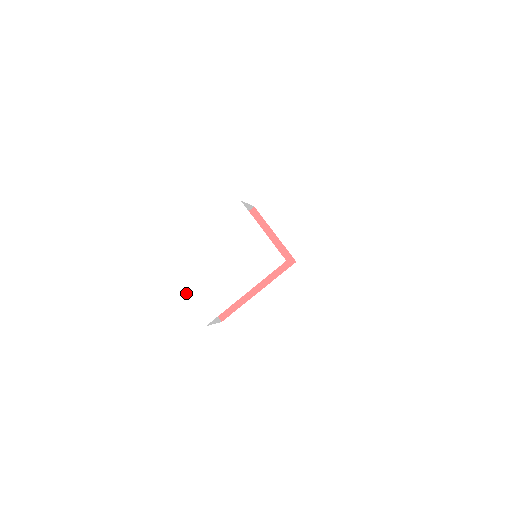
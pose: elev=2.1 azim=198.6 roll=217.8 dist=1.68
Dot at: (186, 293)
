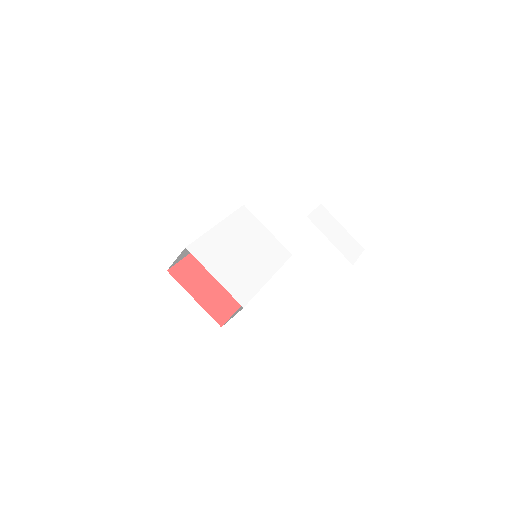
Dot at: (215, 275)
